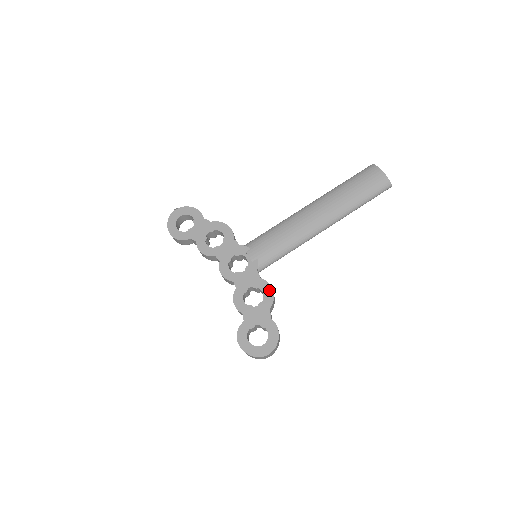
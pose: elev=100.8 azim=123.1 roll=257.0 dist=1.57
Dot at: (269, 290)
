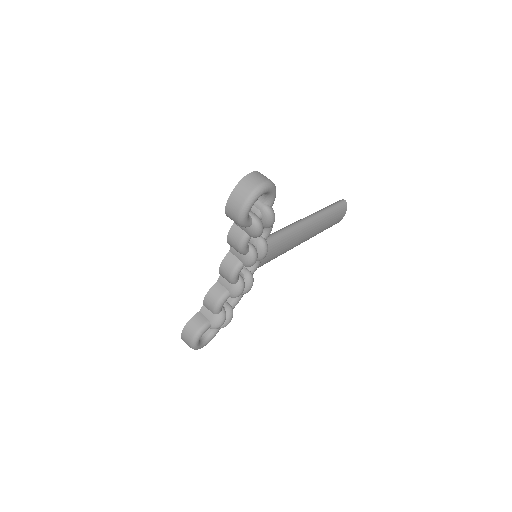
Dot at: occluded
